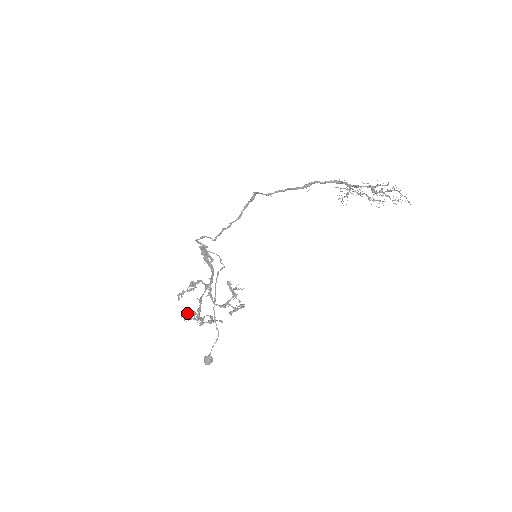
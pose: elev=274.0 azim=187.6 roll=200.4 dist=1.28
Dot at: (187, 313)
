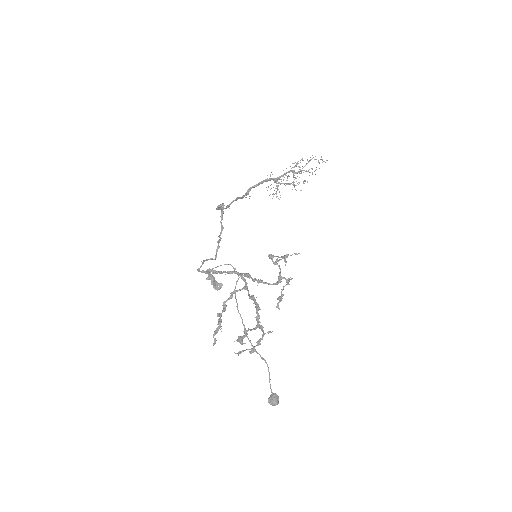
Dot at: occluded
